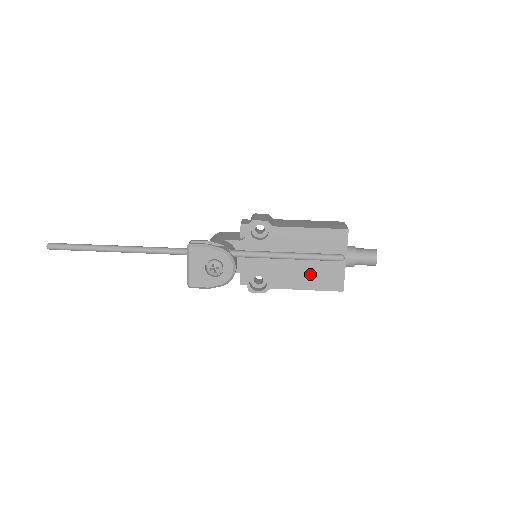
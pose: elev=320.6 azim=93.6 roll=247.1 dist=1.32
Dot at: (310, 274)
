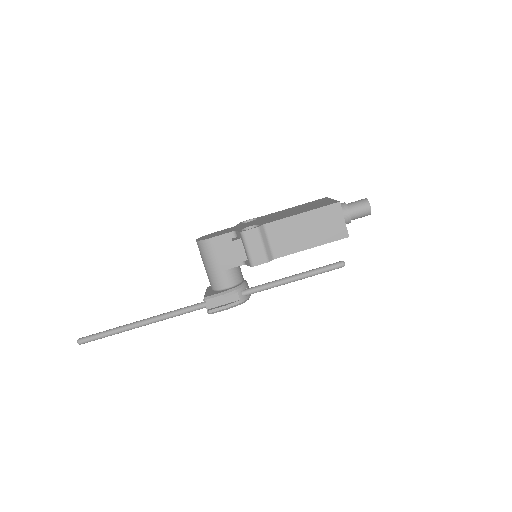
Dot at: occluded
